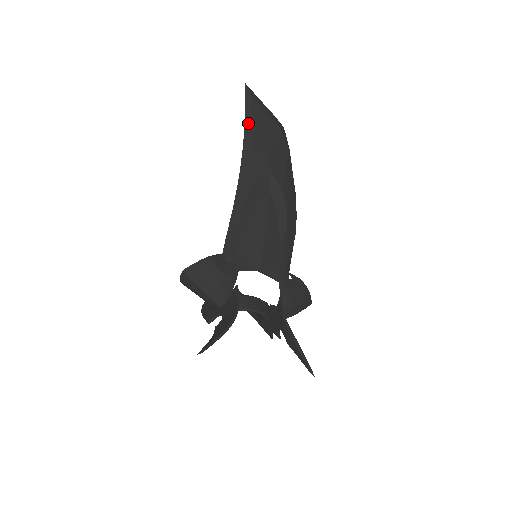
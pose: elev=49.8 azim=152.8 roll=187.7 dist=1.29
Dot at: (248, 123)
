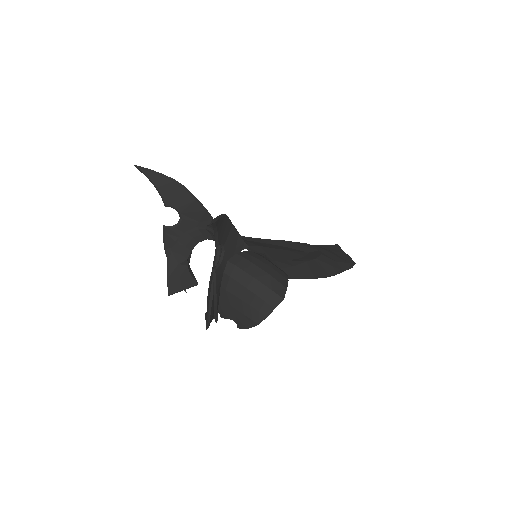
Dot at: (323, 245)
